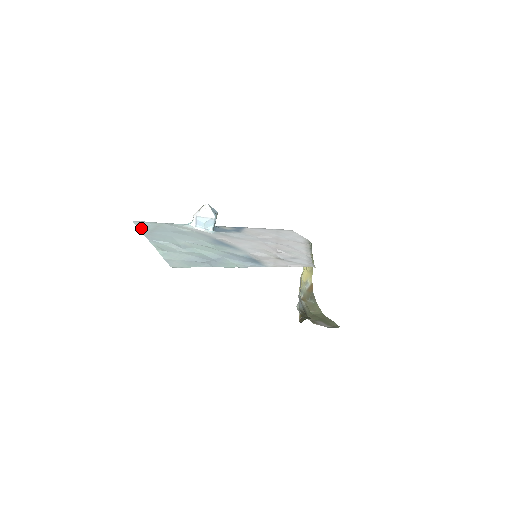
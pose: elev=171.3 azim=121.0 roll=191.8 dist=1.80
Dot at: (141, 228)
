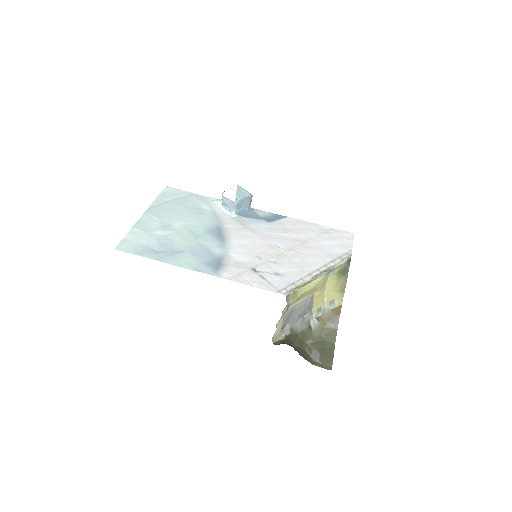
Dot at: (160, 197)
